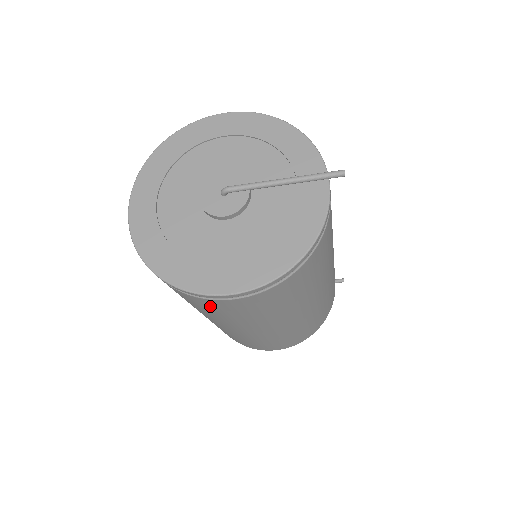
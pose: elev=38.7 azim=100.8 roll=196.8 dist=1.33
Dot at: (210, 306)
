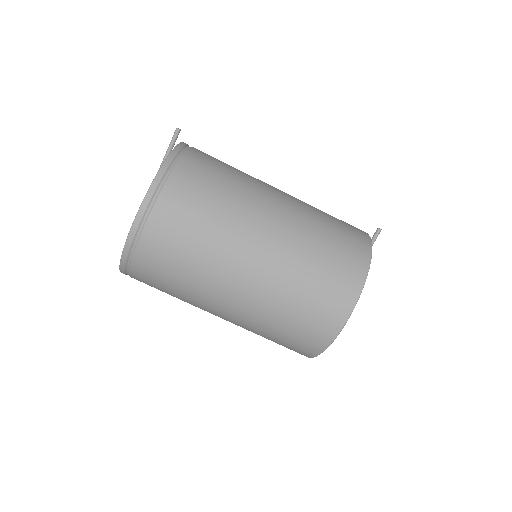
Dot at: (158, 255)
